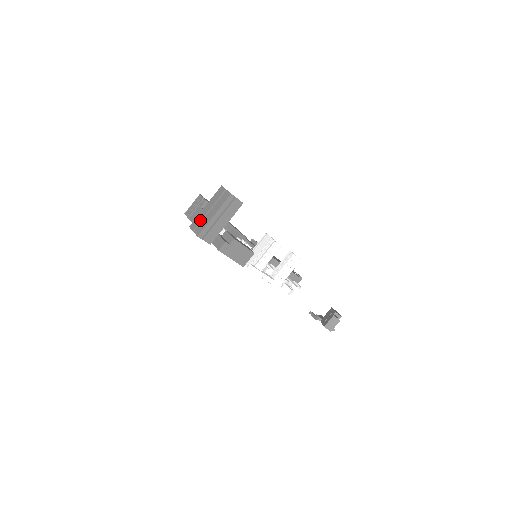
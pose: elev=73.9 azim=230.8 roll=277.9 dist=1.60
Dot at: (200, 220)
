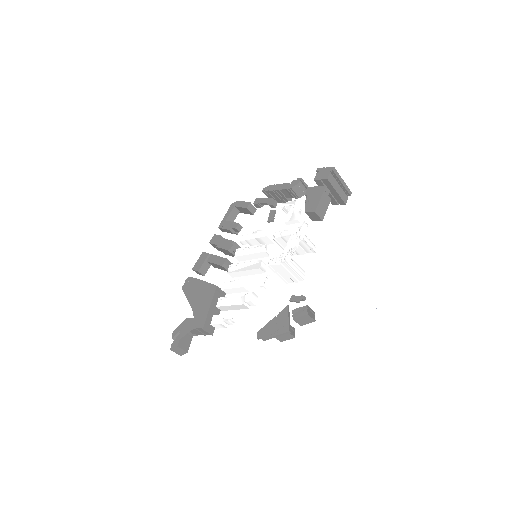
Dot at: occluded
